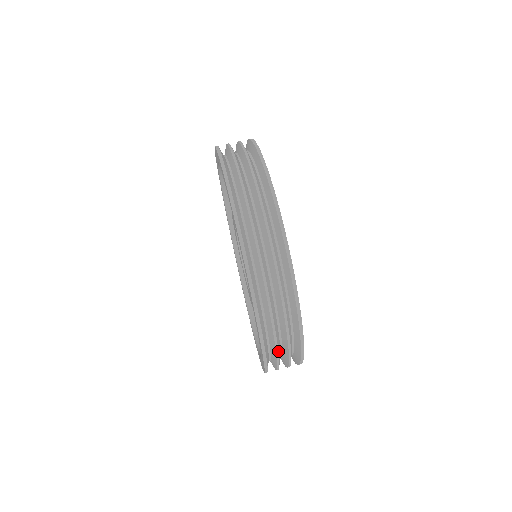
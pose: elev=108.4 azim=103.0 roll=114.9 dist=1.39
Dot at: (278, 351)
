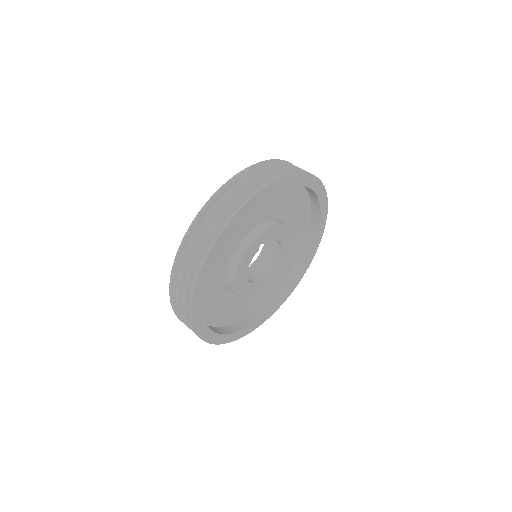
Dot at: (195, 240)
